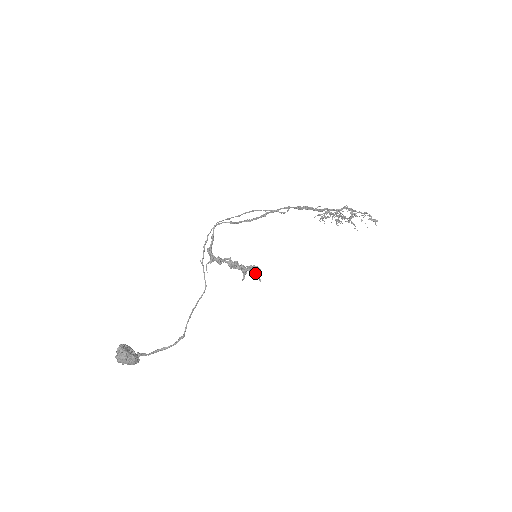
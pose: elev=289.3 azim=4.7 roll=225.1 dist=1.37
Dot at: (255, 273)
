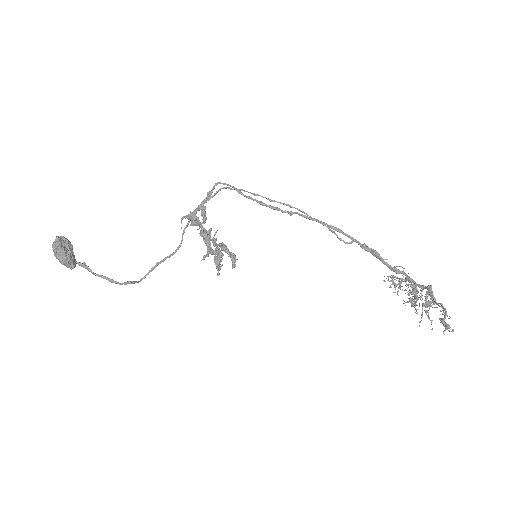
Dot at: occluded
